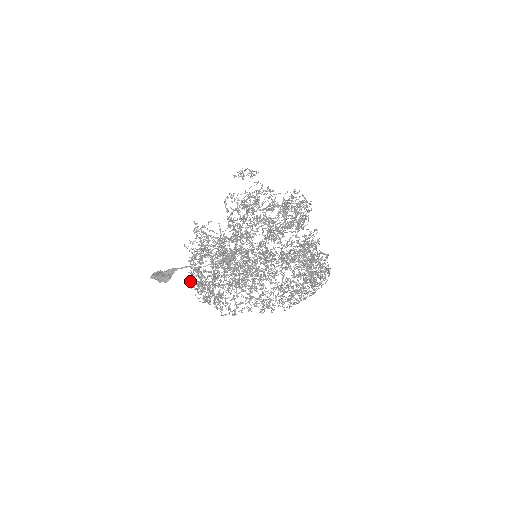
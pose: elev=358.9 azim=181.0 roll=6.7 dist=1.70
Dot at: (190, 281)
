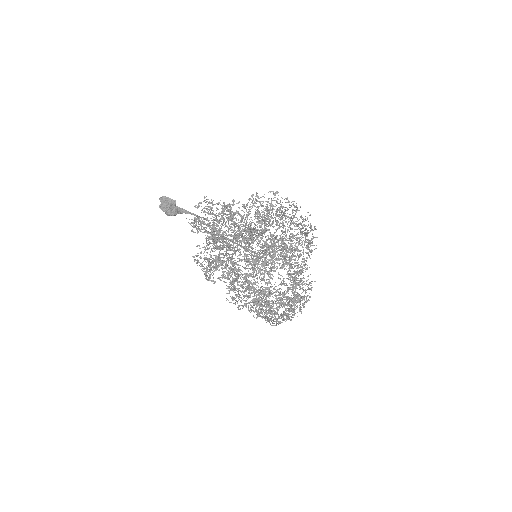
Dot at: (219, 221)
